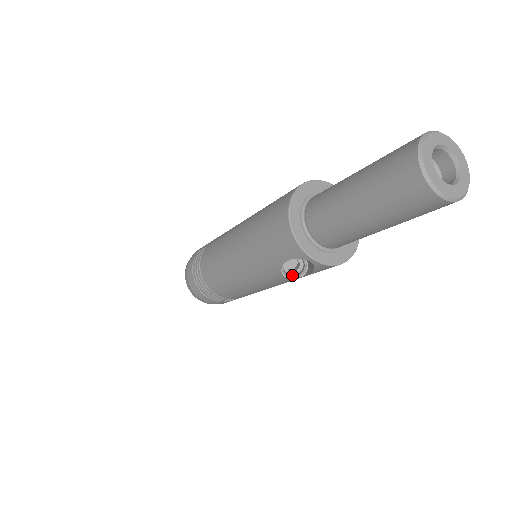
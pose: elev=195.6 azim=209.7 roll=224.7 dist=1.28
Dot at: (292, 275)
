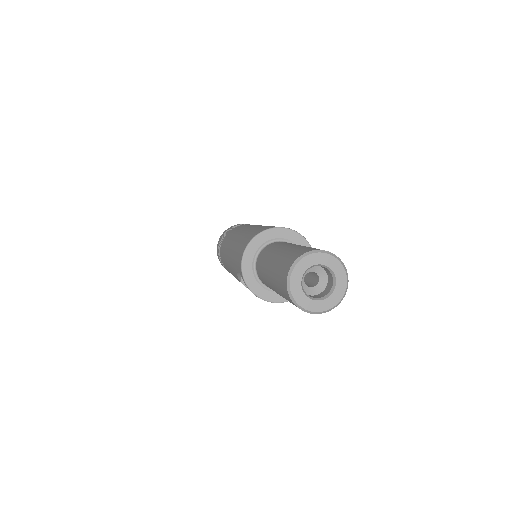
Dot at: occluded
